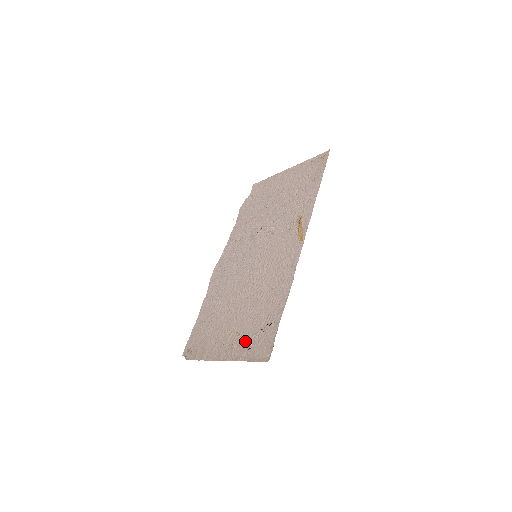
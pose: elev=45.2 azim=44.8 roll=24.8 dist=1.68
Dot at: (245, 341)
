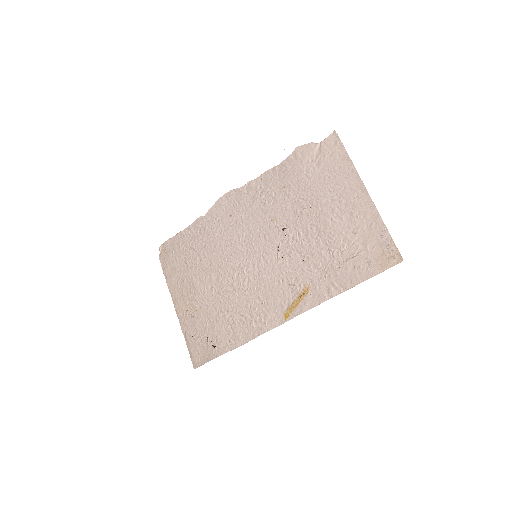
Dot at: (195, 325)
